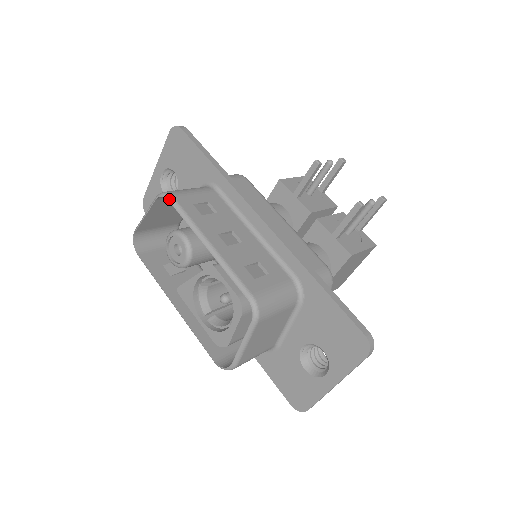
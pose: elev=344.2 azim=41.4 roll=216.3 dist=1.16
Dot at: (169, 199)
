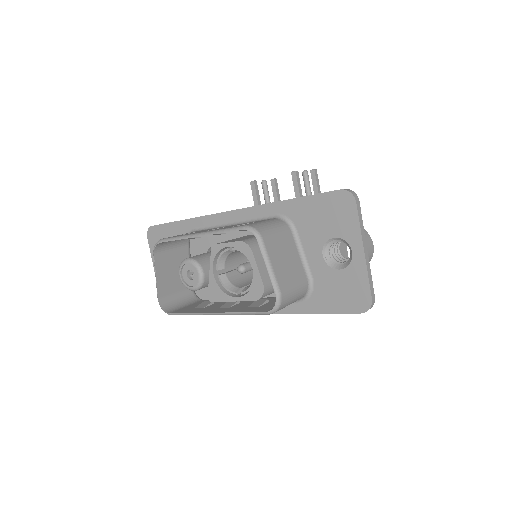
Dot at: (160, 241)
